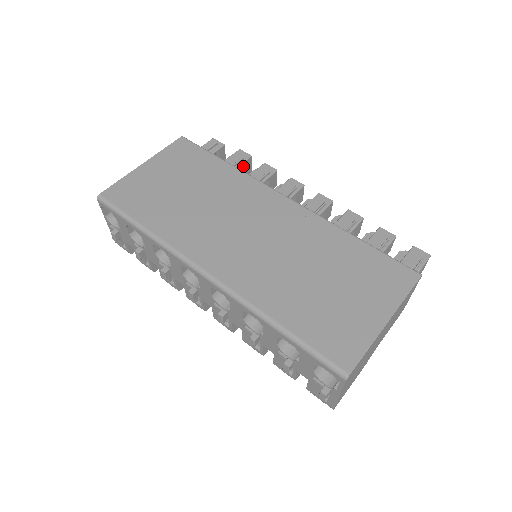
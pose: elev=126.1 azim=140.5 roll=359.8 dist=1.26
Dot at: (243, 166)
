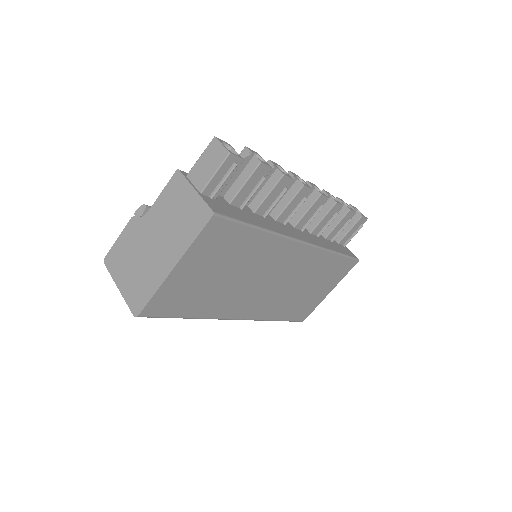
Dot at: occluded
